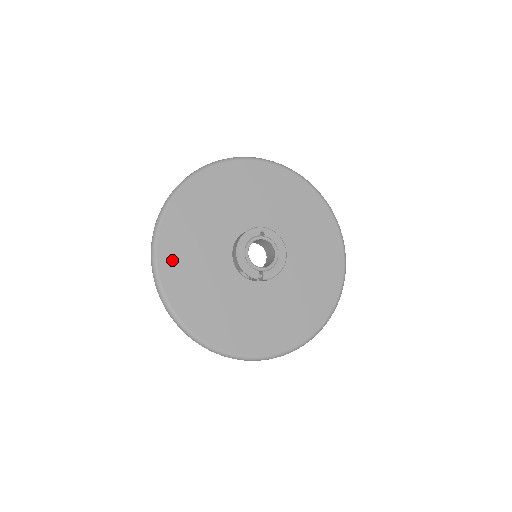
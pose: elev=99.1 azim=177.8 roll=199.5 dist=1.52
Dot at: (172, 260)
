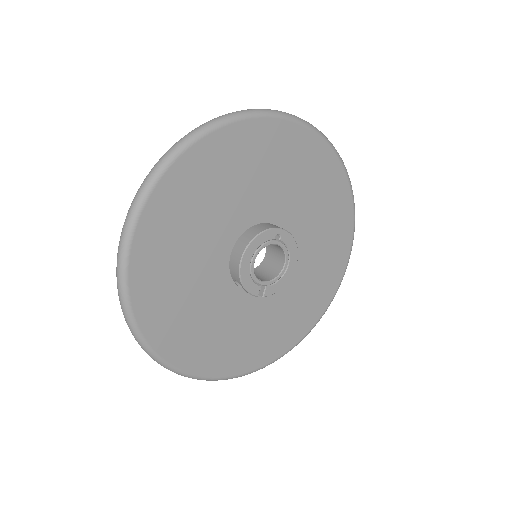
Dot at: (150, 262)
